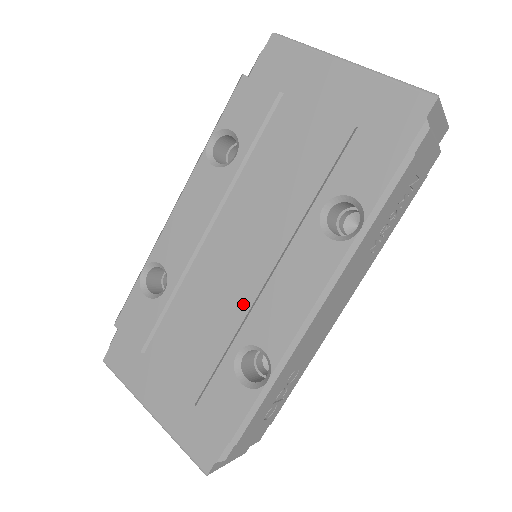
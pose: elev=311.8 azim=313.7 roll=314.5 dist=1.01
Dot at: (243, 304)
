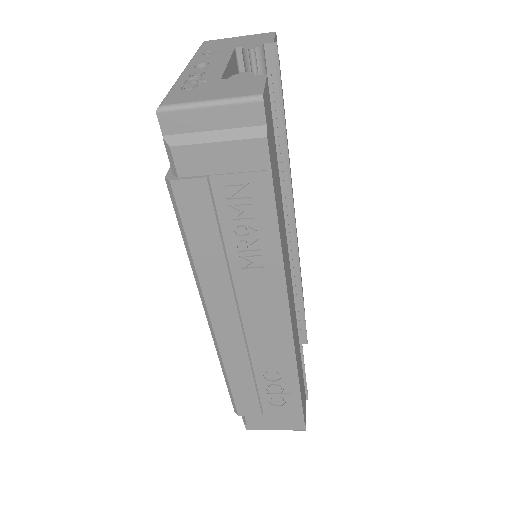
Dot at: occluded
